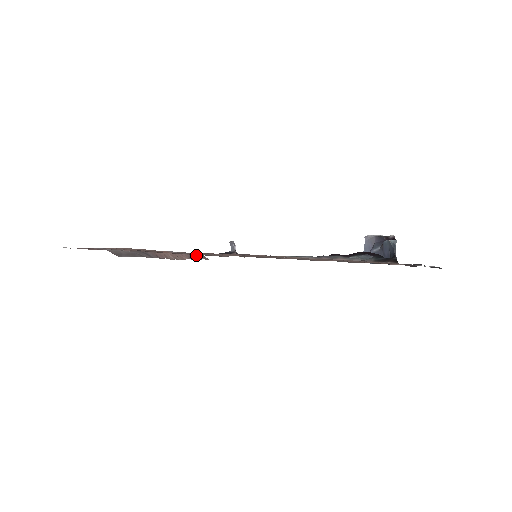
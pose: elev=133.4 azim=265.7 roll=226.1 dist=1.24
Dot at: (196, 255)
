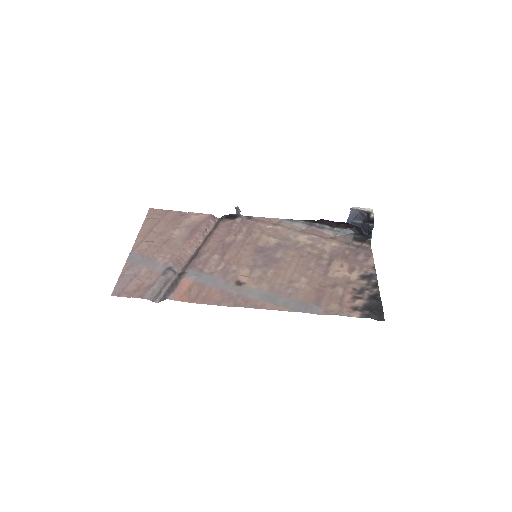
Dot at: (208, 222)
